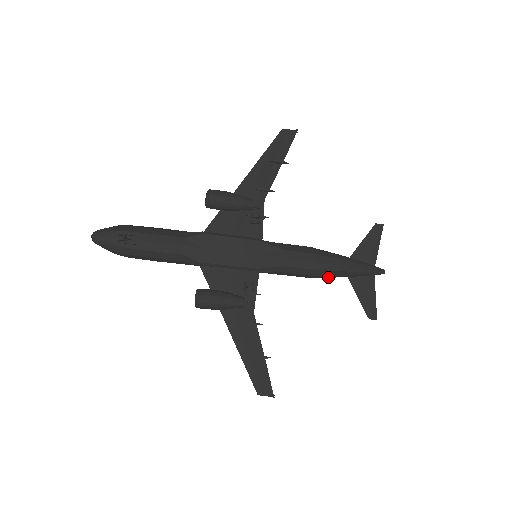
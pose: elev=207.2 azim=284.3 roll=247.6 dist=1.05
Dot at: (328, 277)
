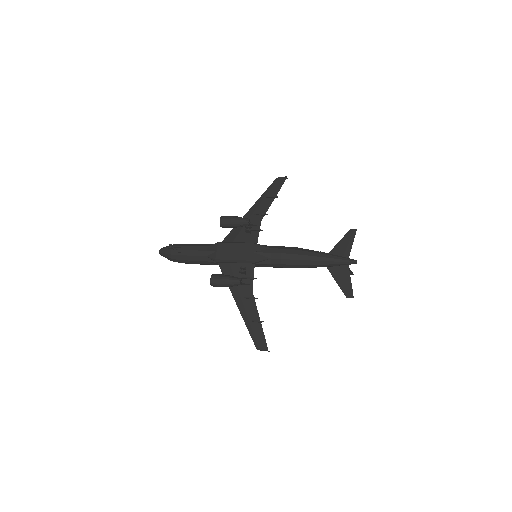
Dot at: (309, 267)
